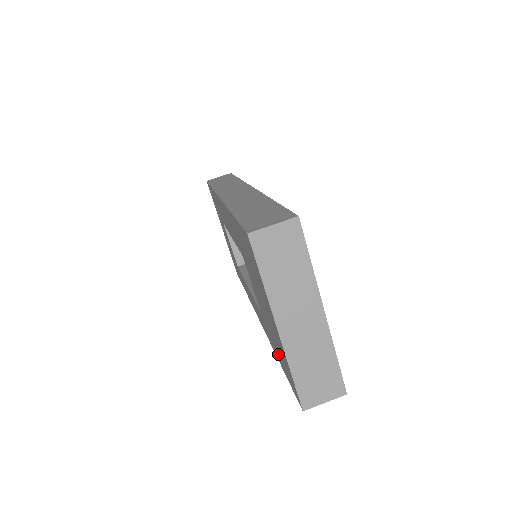
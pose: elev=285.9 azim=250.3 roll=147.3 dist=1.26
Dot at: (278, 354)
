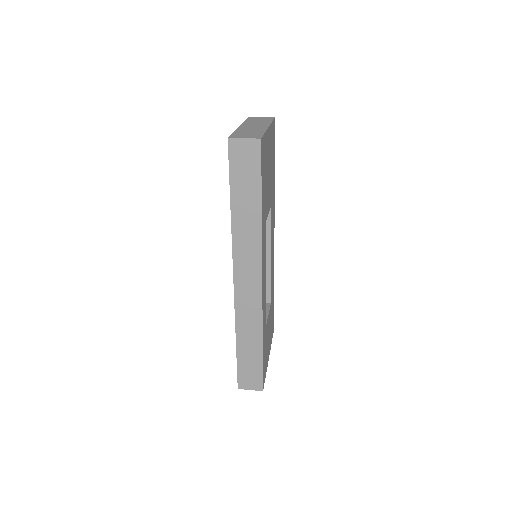
Dot at: occluded
